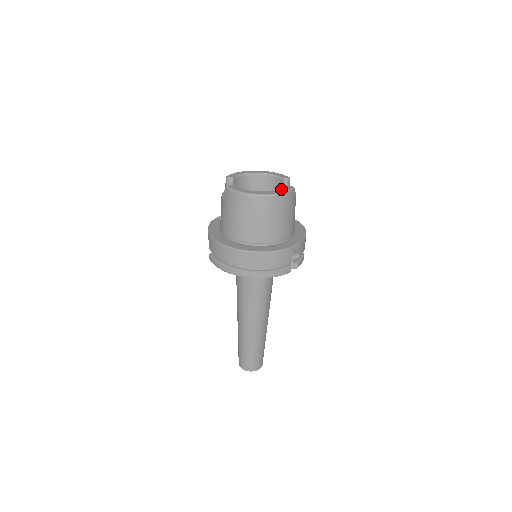
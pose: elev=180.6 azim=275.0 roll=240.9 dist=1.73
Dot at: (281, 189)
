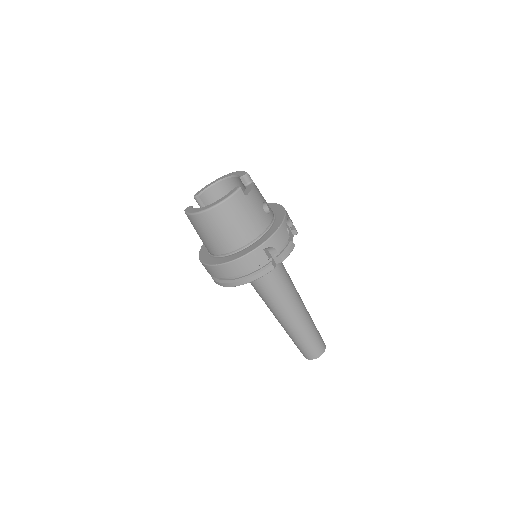
Dot at: (225, 195)
